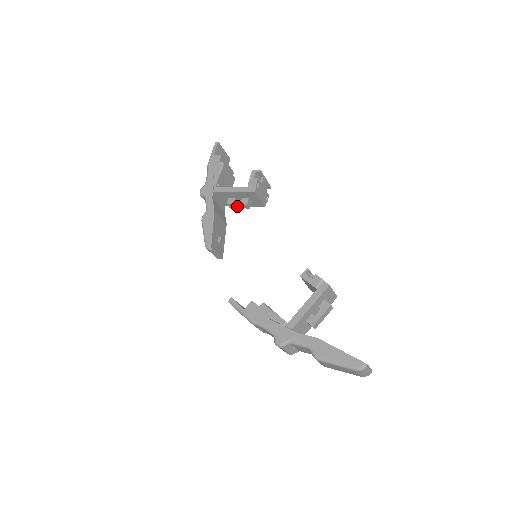
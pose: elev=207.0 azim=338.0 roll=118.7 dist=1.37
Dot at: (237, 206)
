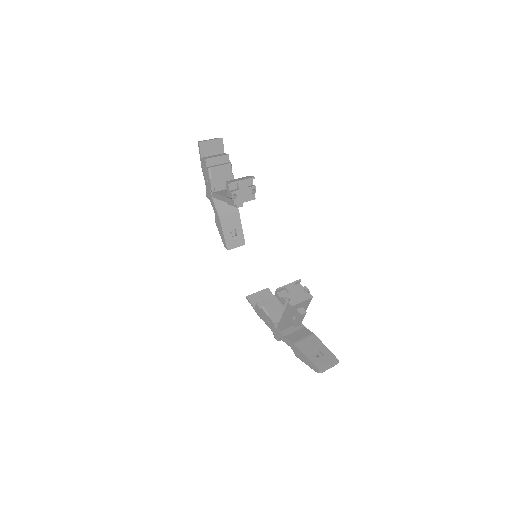
Dot at: occluded
